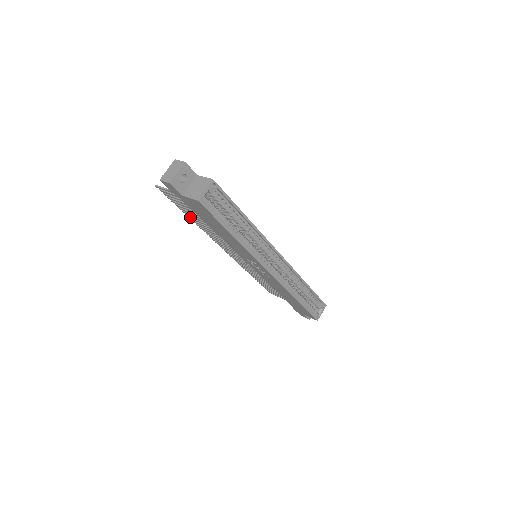
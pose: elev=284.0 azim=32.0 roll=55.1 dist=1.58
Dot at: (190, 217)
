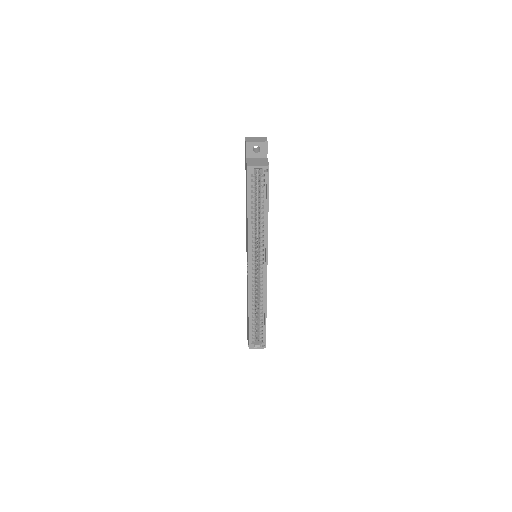
Dot at: occluded
